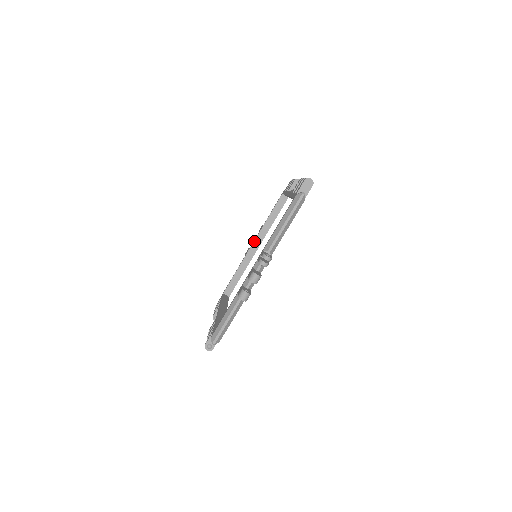
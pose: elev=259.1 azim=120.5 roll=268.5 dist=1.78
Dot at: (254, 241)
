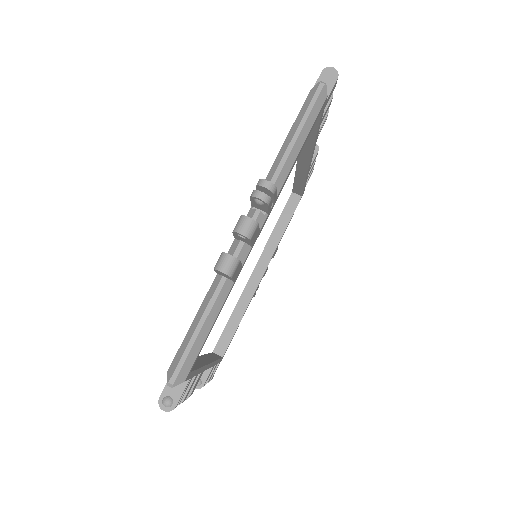
Dot at: (256, 264)
